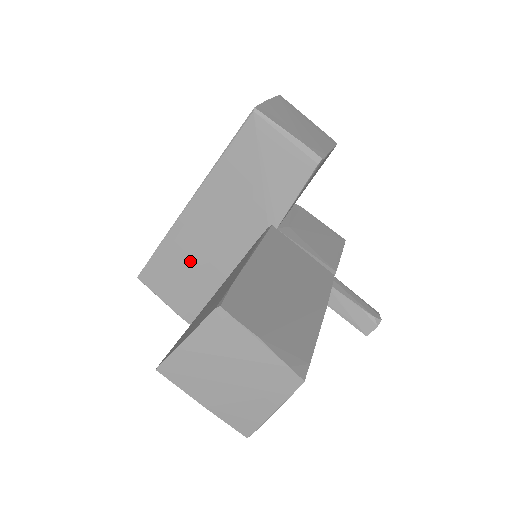
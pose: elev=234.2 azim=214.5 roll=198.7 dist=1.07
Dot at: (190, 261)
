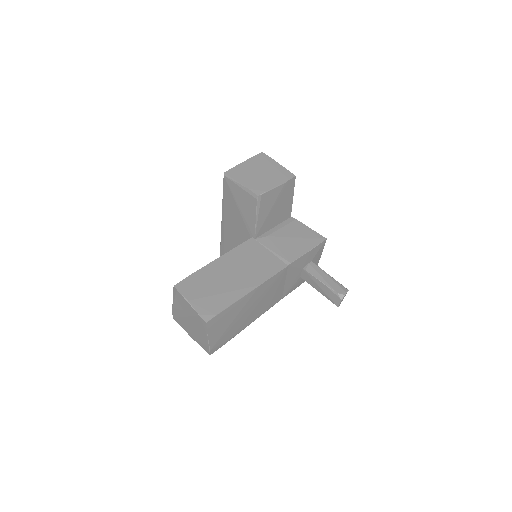
Dot at: occluded
